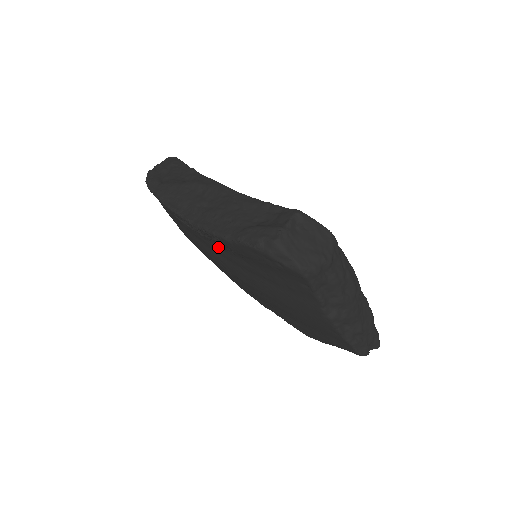
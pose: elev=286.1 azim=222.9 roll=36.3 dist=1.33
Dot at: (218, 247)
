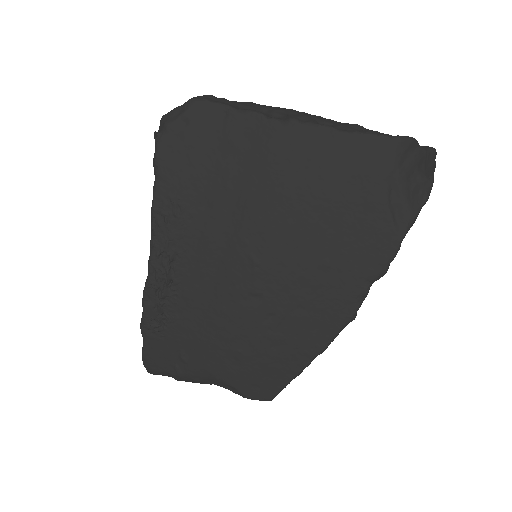
Dot at: (195, 253)
